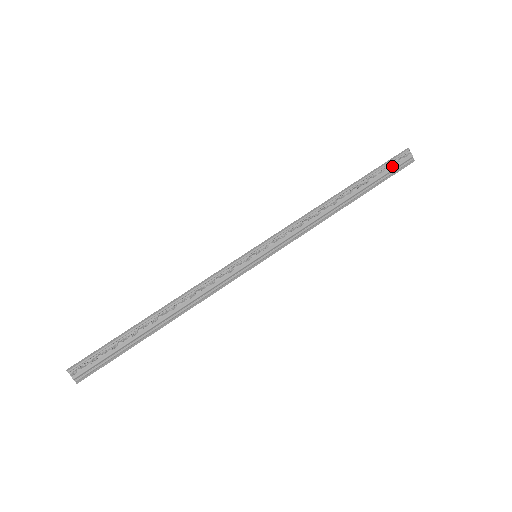
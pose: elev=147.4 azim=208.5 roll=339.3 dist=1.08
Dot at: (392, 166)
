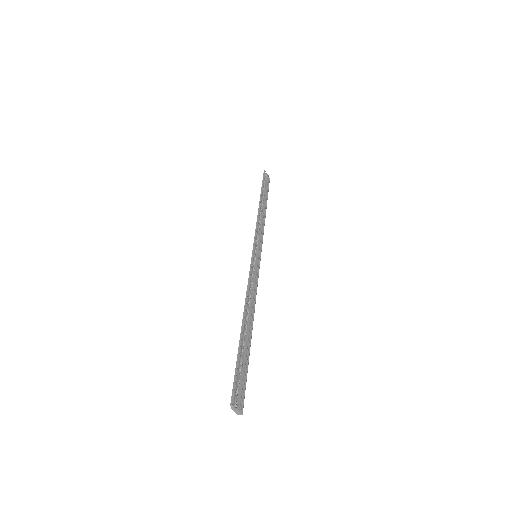
Dot at: (266, 182)
